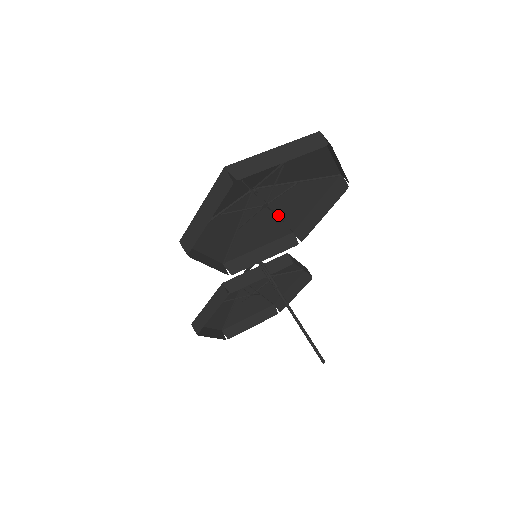
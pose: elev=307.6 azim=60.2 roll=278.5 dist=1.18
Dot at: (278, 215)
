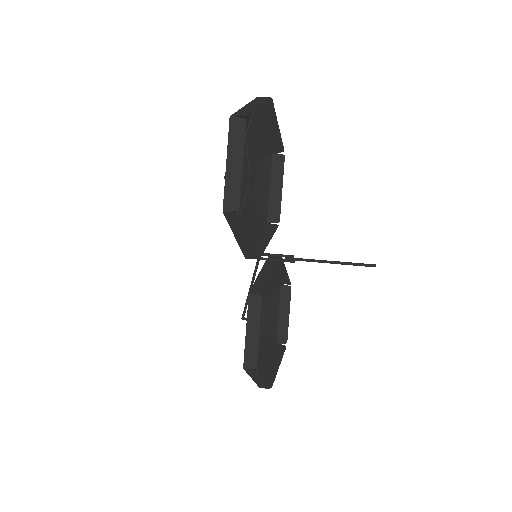
Dot at: (253, 205)
